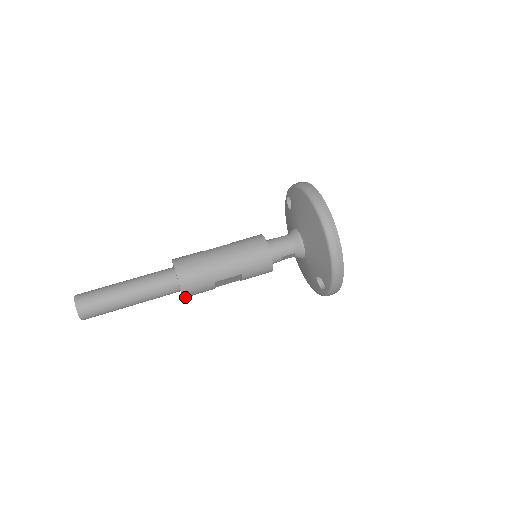
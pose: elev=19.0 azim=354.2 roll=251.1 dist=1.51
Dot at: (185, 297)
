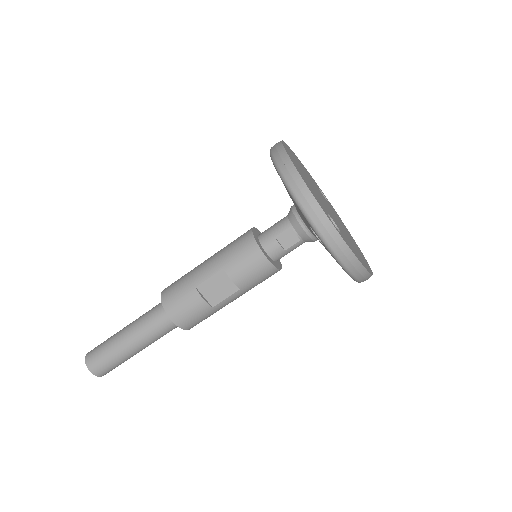
Dot at: (175, 321)
